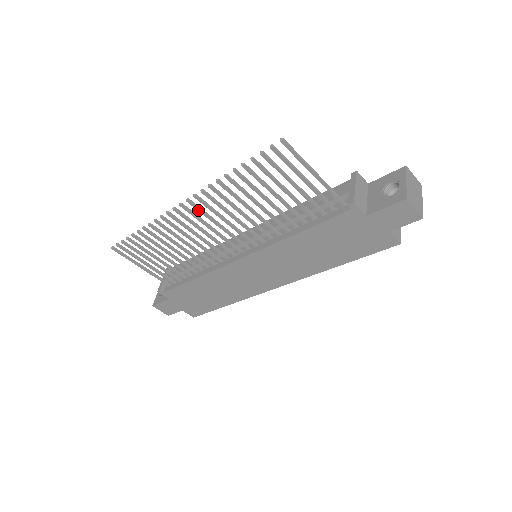
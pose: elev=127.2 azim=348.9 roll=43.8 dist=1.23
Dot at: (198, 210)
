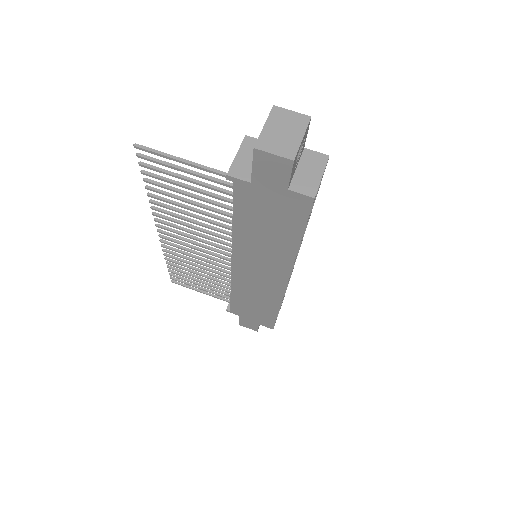
Dot at: occluded
